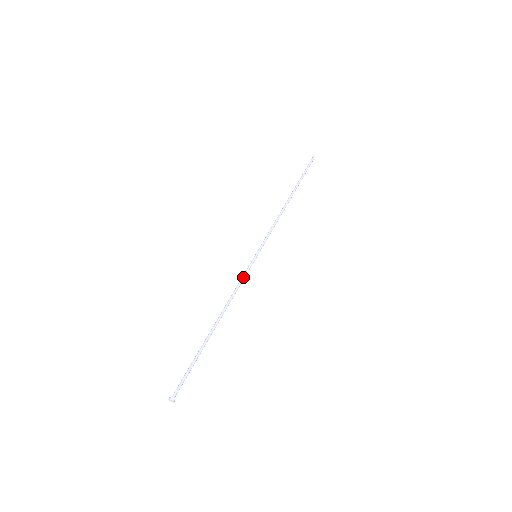
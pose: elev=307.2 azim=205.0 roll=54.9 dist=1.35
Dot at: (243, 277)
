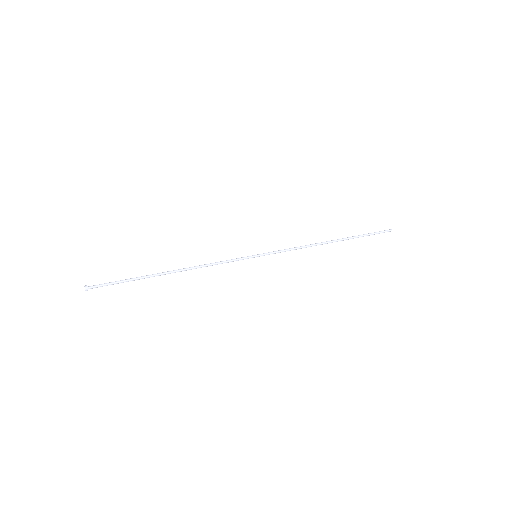
Dot at: (228, 260)
